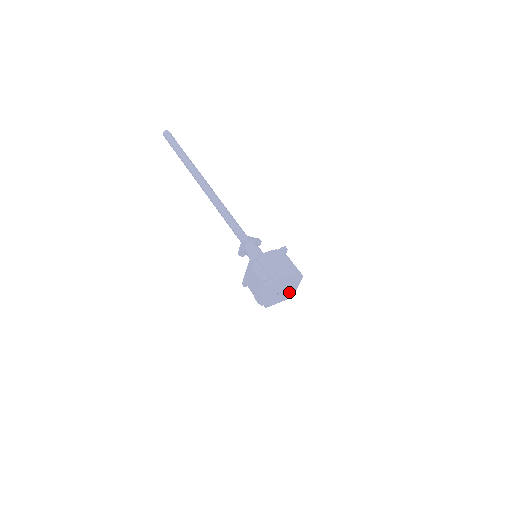
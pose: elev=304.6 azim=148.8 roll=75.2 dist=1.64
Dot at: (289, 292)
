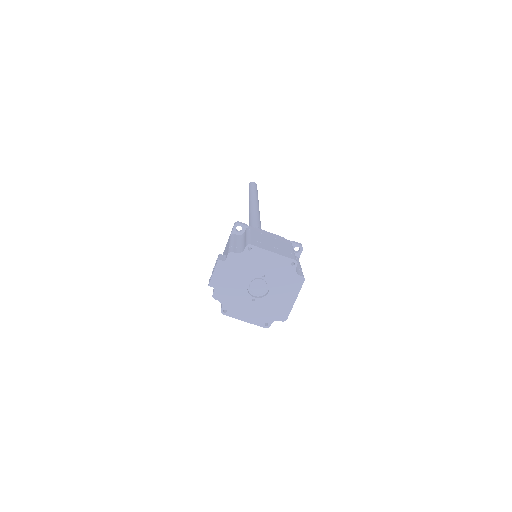
Dot at: (273, 308)
